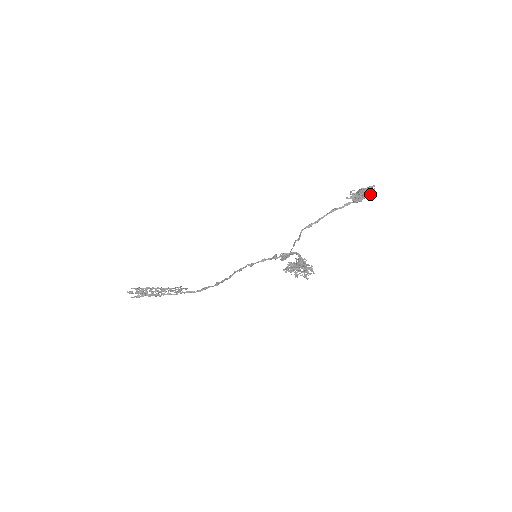
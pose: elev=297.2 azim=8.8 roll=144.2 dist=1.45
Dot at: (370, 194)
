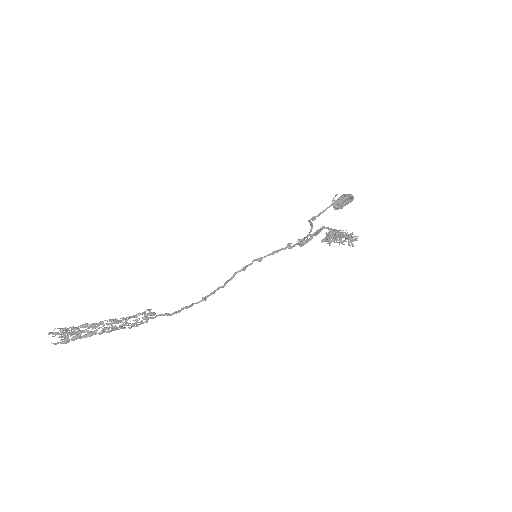
Dot at: occluded
